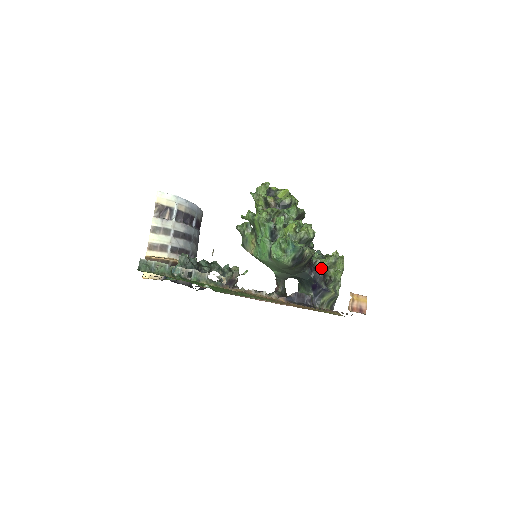
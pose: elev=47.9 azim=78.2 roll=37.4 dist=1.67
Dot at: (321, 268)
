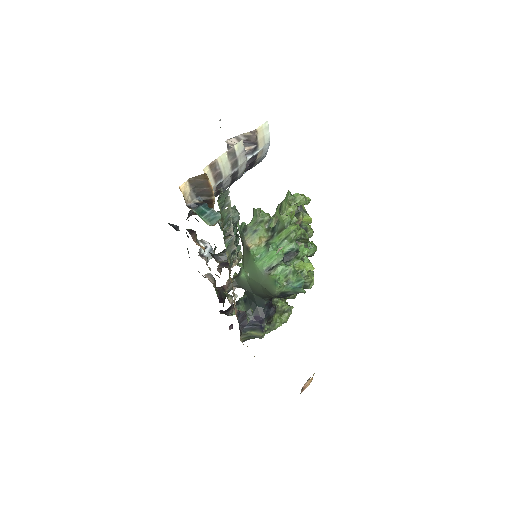
Dot at: (276, 308)
